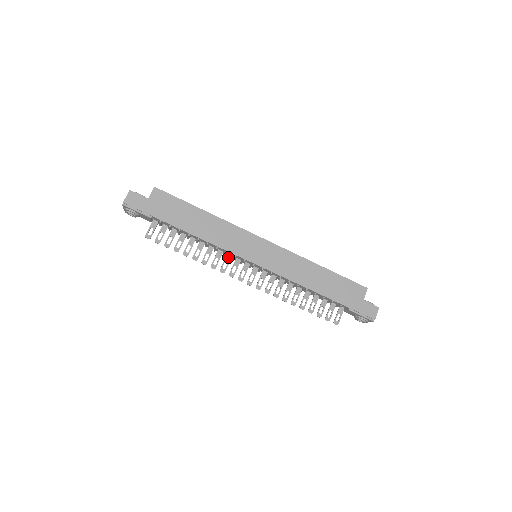
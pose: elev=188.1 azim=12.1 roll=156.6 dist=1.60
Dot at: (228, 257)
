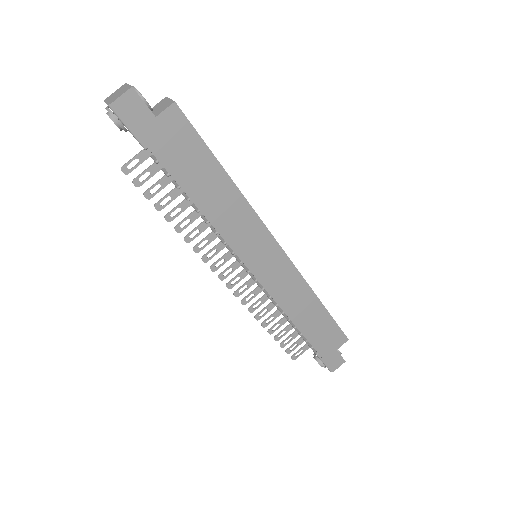
Dot at: (222, 244)
